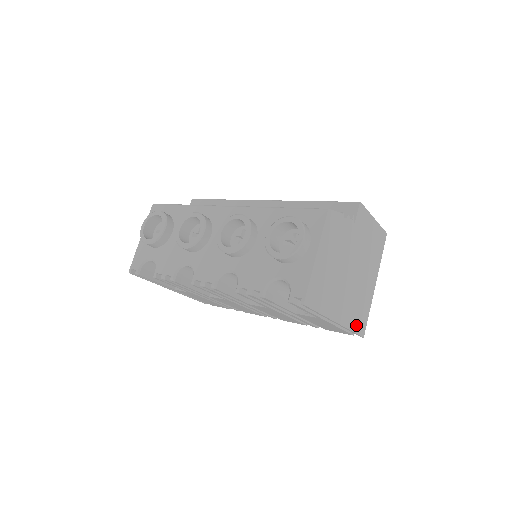
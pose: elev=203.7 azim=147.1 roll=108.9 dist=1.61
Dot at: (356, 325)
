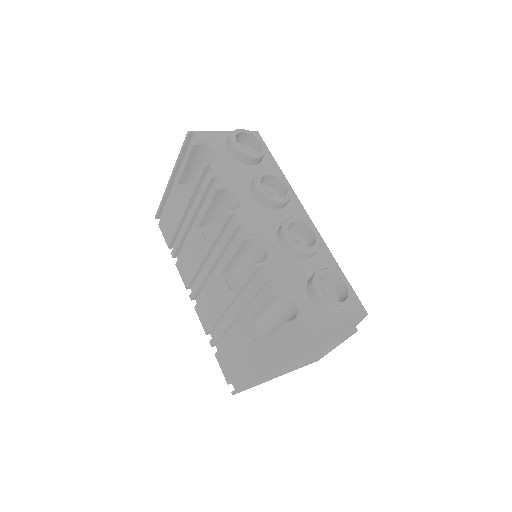
Dot at: (249, 384)
